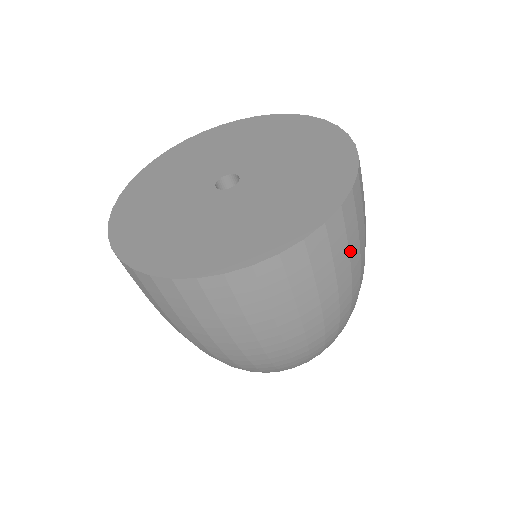
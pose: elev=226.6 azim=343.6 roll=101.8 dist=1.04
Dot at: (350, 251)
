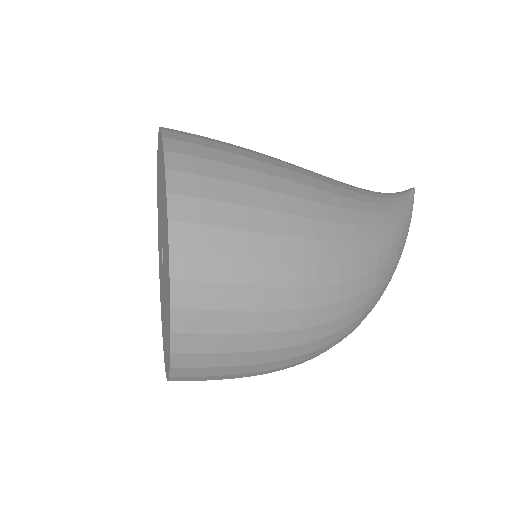
Dot at: (230, 350)
